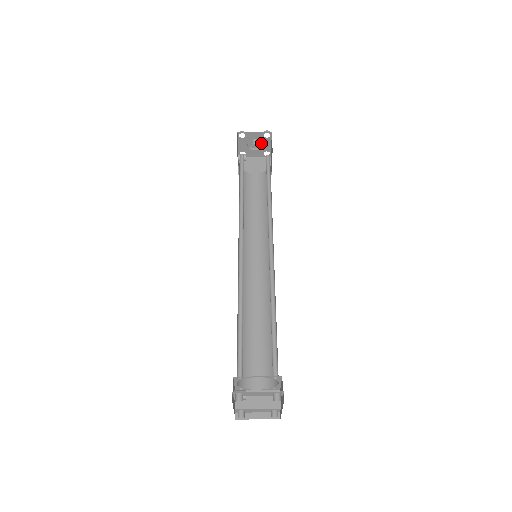
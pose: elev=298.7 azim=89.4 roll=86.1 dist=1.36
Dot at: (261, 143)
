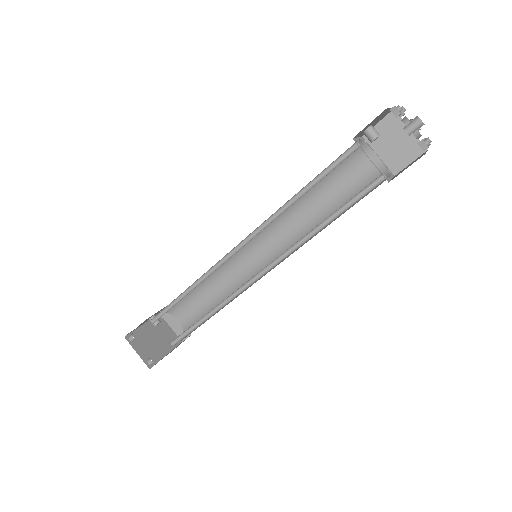
Dot at: occluded
